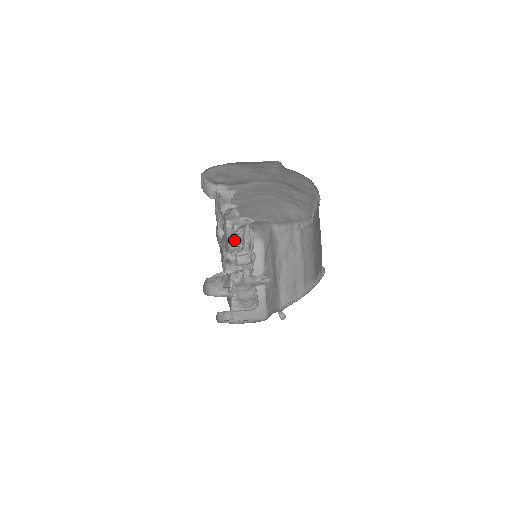
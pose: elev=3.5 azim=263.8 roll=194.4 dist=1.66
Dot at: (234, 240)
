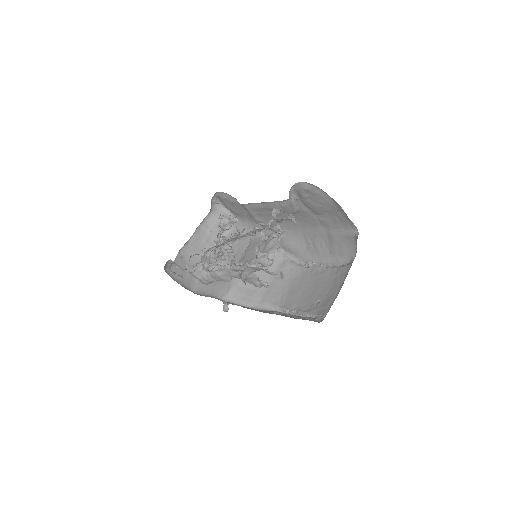
Dot at: (255, 232)
